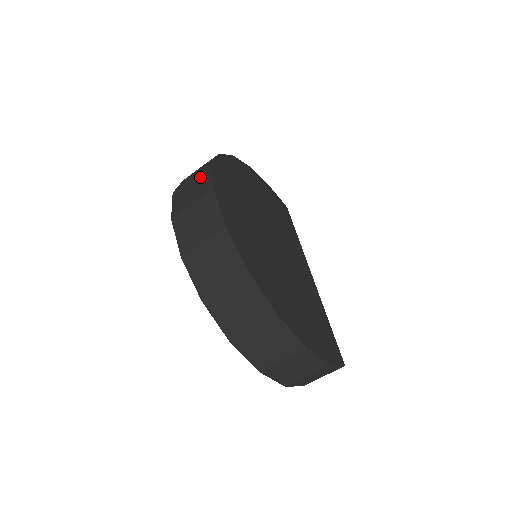
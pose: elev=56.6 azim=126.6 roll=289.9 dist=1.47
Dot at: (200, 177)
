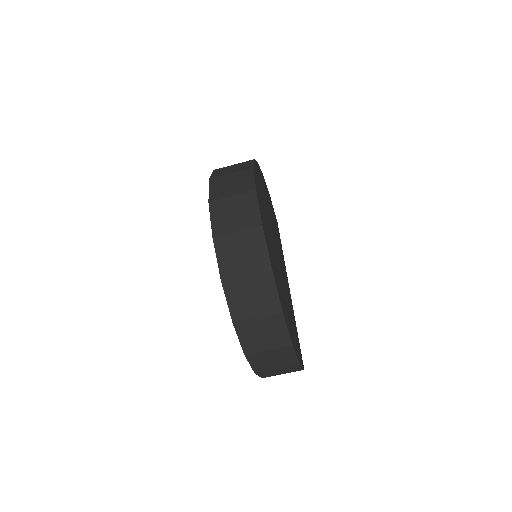
Dot at: (241, 174)
